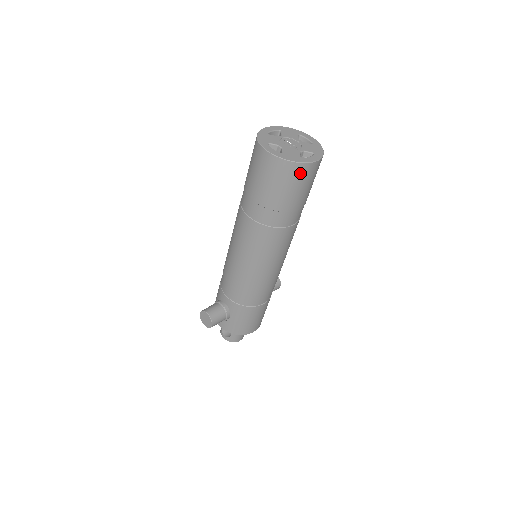
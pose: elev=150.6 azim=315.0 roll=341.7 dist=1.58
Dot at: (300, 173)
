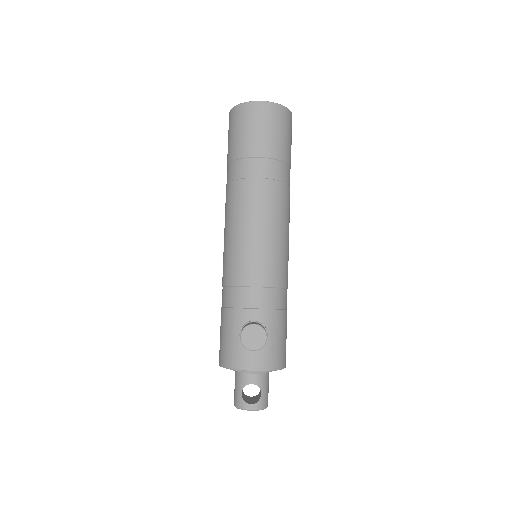
Dot at: (290, 121)
